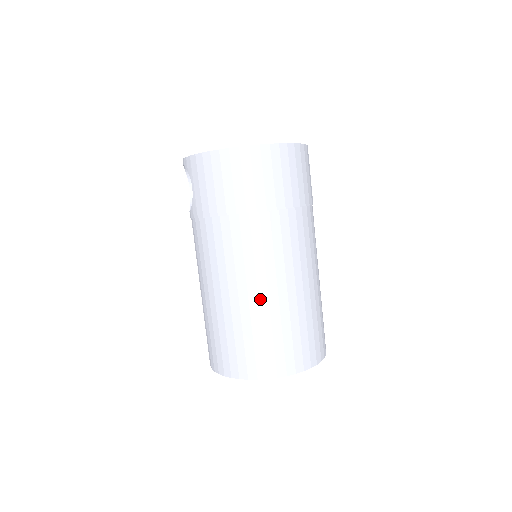
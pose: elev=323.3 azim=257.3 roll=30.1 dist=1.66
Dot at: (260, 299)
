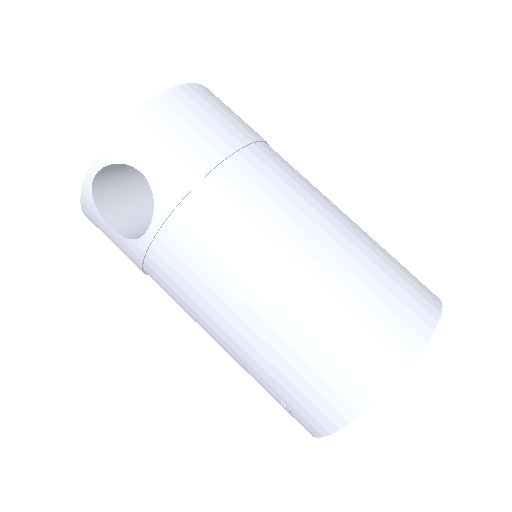
Dot at: (341, 232)
